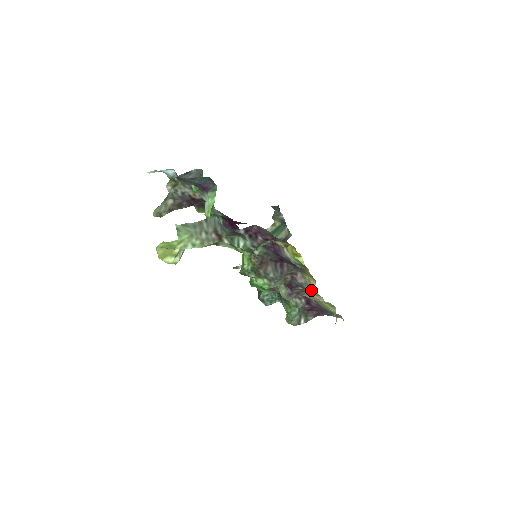
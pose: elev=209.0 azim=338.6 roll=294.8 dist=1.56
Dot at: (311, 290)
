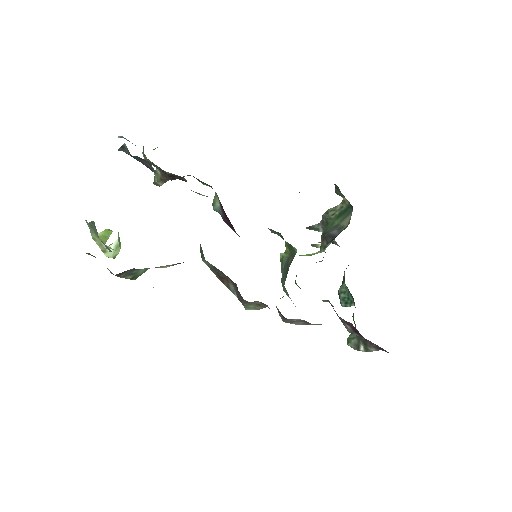
Dot at: occluded
